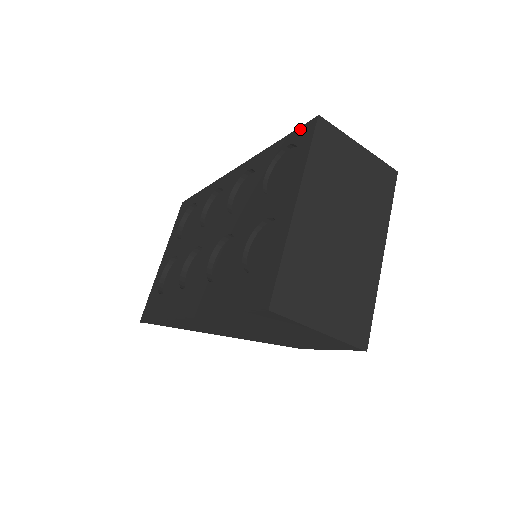
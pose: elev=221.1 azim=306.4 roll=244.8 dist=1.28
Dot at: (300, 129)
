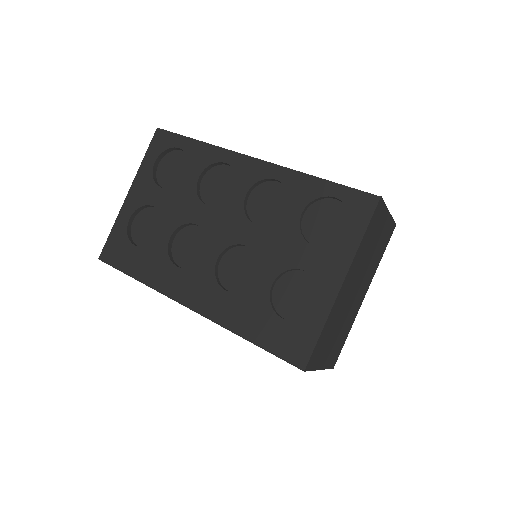
Dot at: (356, 193)
